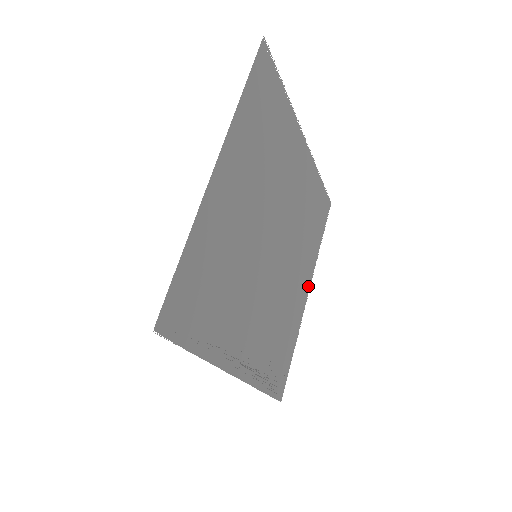
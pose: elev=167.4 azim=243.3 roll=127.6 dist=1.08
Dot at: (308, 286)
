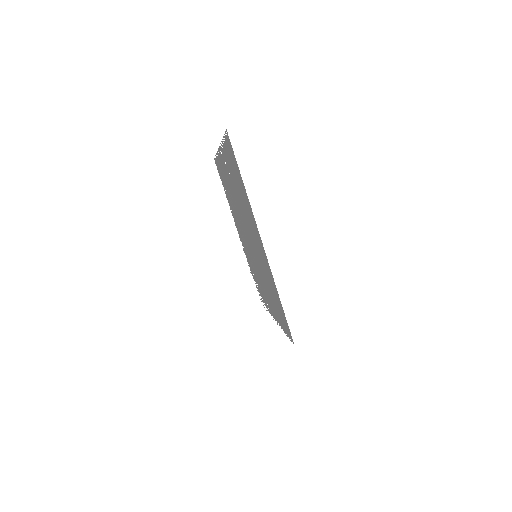
Dot at: occluded
